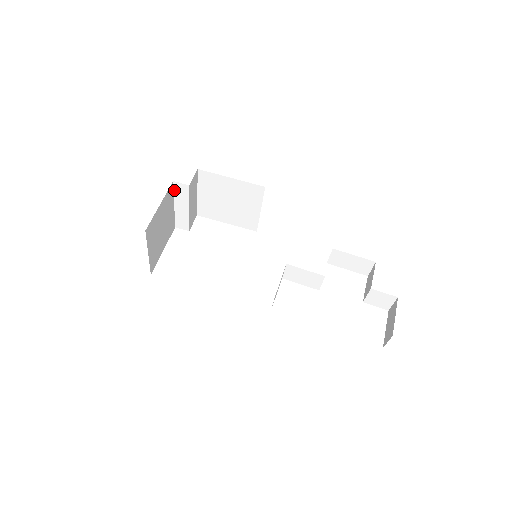
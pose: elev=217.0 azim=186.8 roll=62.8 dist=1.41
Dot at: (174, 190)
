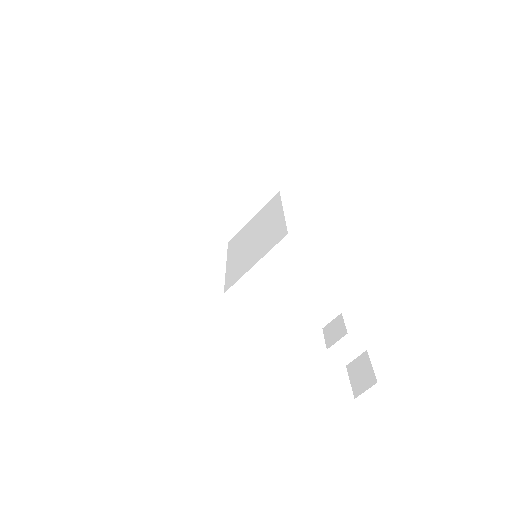
Dot at: (194, 142)
